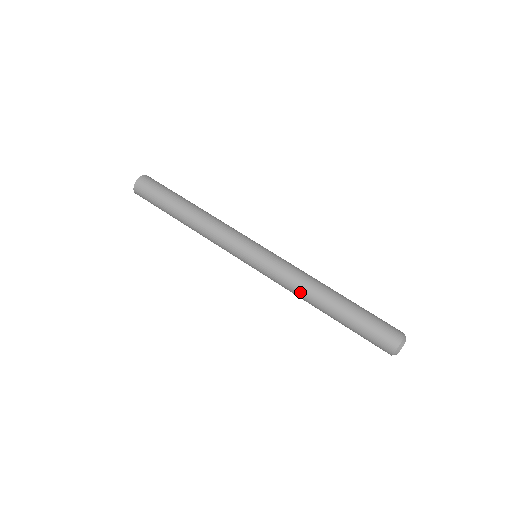
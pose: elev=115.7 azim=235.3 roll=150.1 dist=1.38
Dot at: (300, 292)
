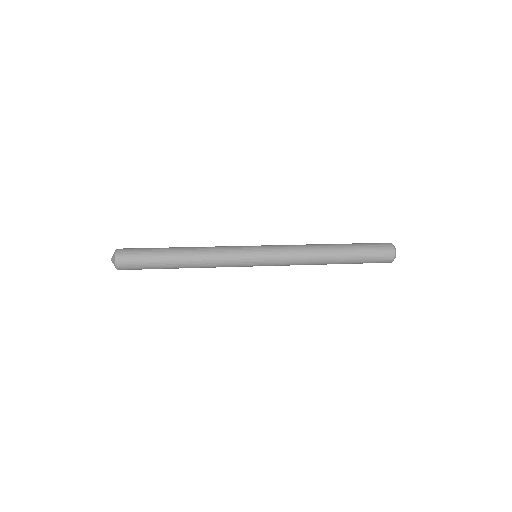
Dot at: (306, 245)
